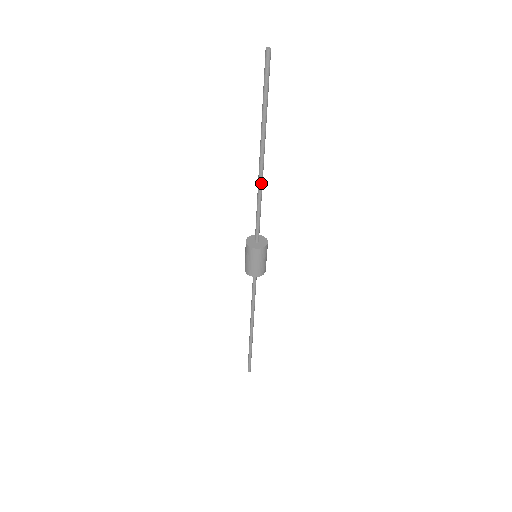
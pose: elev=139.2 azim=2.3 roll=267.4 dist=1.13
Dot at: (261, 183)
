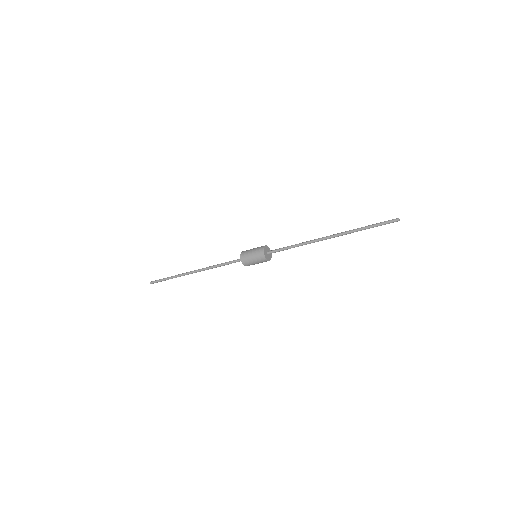
Dot at: occluded
